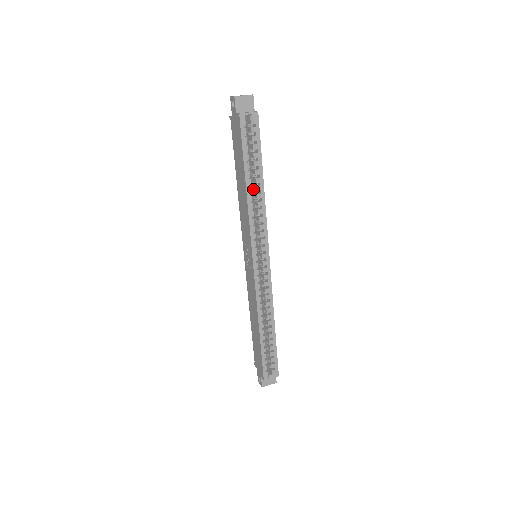
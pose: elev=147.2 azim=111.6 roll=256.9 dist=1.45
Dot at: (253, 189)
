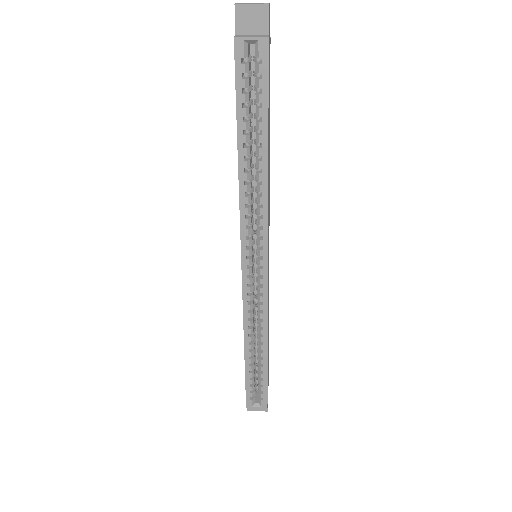
Dot at: occluded
